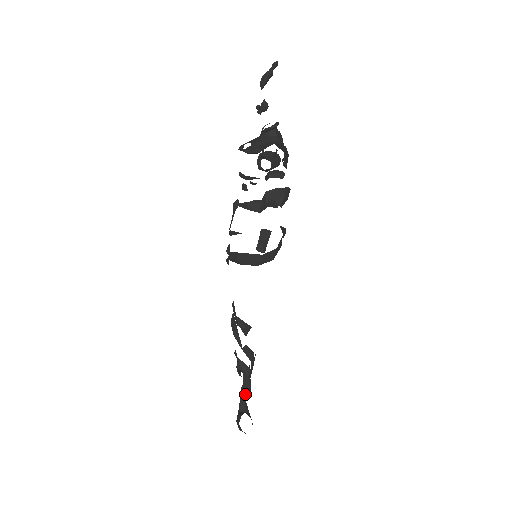
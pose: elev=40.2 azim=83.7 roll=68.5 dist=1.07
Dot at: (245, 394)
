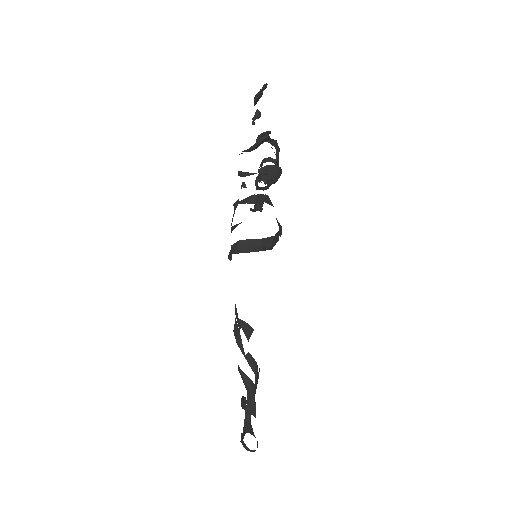
Dot at: (249, 415)
